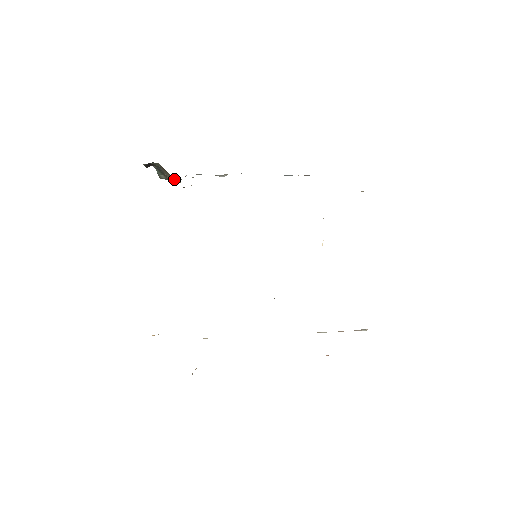
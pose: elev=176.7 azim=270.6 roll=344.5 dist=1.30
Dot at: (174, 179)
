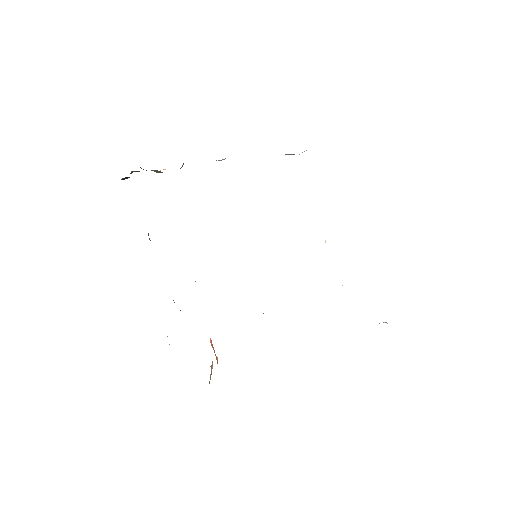
Dot at: occluded
